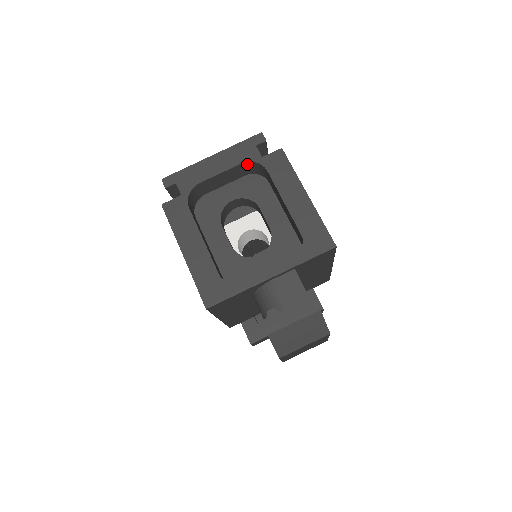
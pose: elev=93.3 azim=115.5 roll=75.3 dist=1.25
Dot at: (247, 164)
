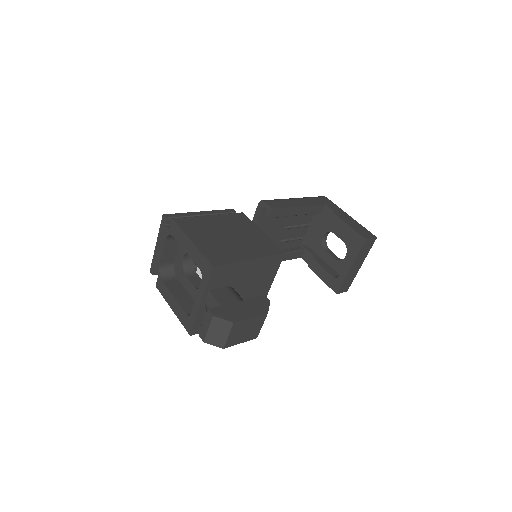
Dot at: (169, 237)
